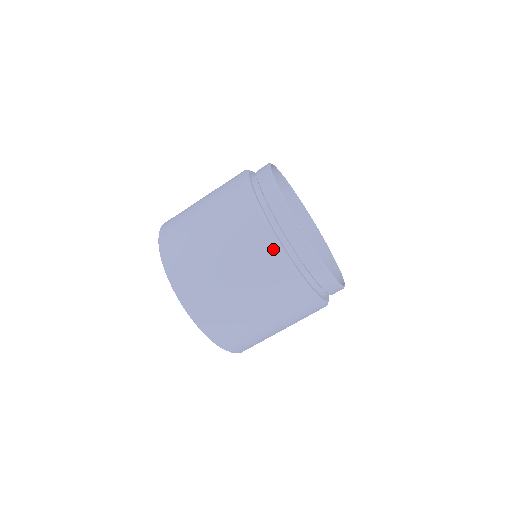
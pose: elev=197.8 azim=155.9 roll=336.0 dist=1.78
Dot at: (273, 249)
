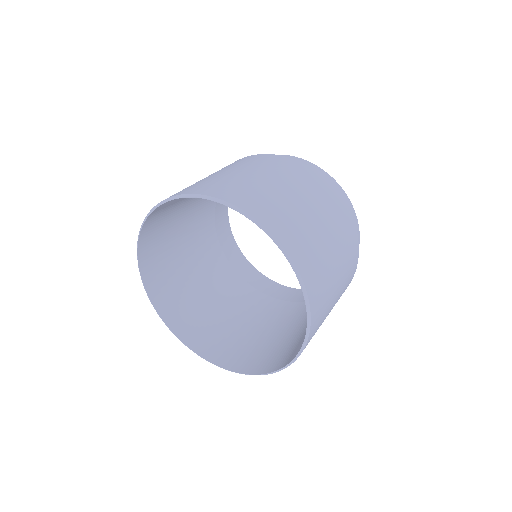
Dot at: (352, 223)
